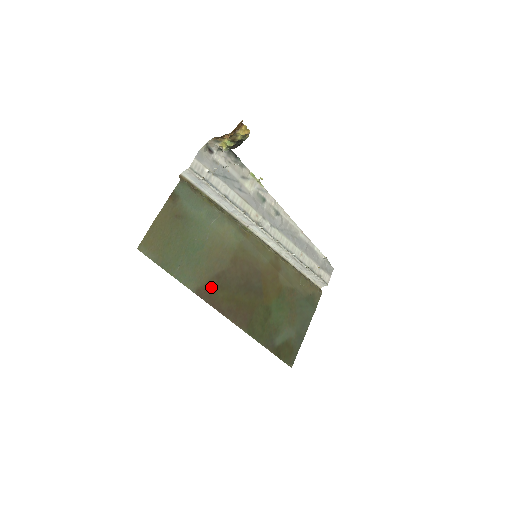
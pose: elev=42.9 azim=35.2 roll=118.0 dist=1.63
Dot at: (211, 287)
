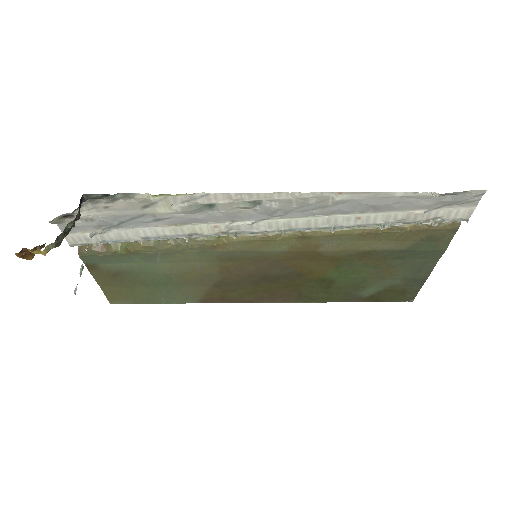
Dot at: (216, 294)
